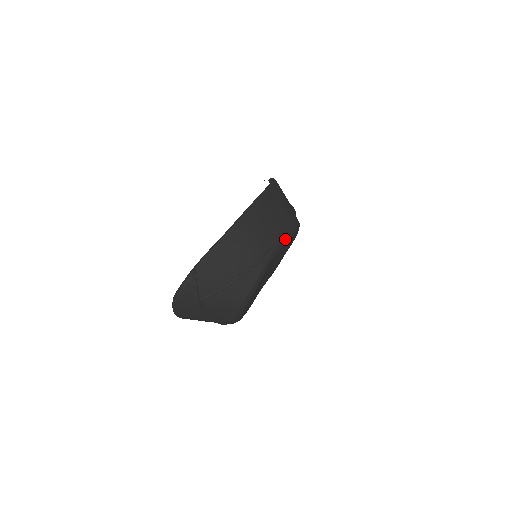
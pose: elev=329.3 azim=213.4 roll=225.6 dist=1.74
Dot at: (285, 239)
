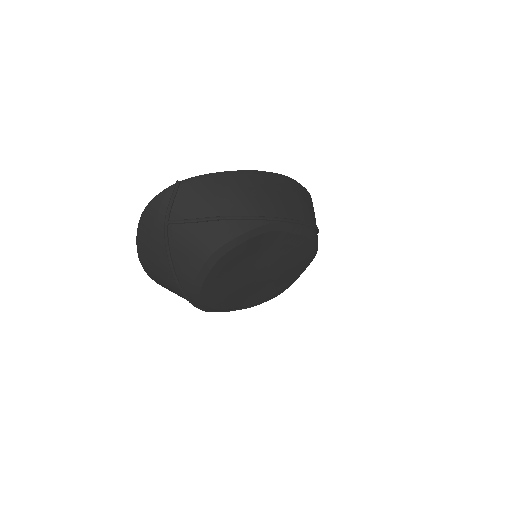
Dot at: (293, 227)
